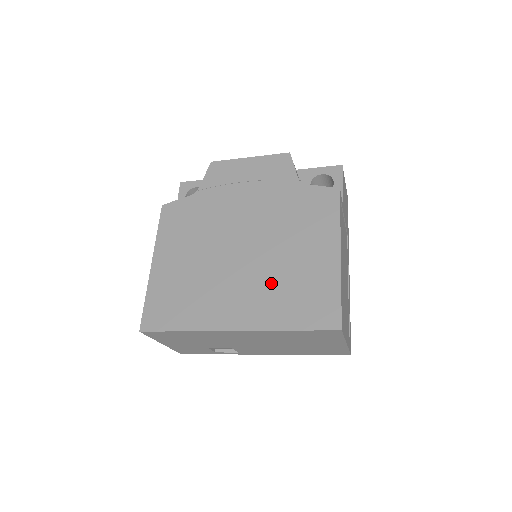
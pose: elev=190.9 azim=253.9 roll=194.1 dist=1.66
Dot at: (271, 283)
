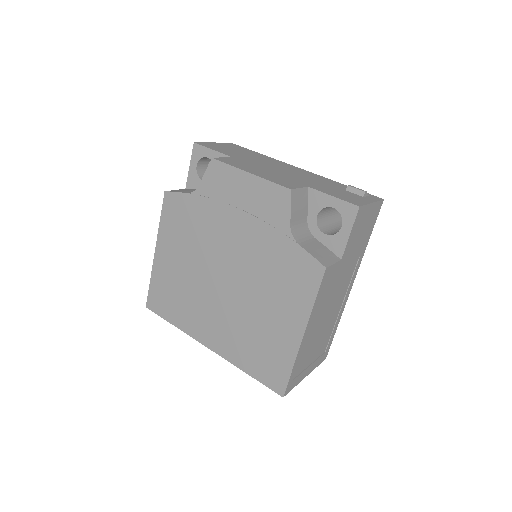
Dot at: (241, 327)
